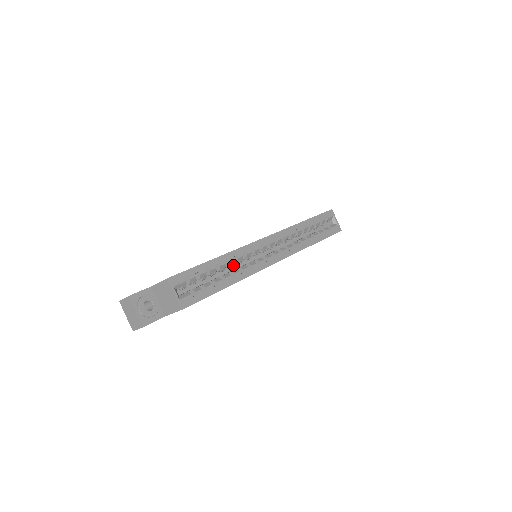
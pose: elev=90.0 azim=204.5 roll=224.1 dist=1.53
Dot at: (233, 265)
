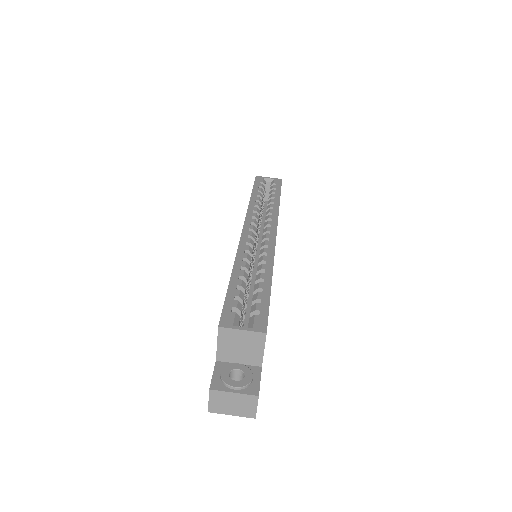
Dot at: (251, 271)
